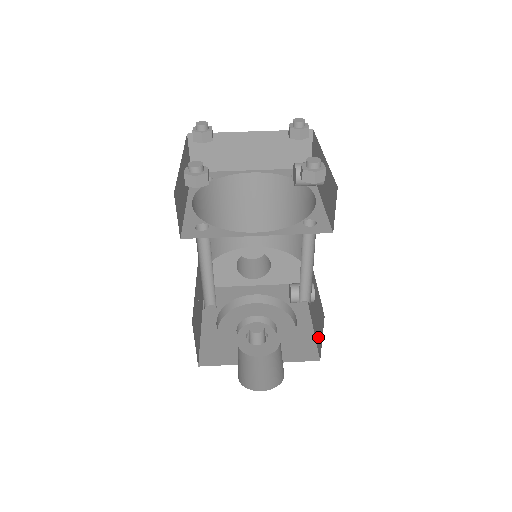
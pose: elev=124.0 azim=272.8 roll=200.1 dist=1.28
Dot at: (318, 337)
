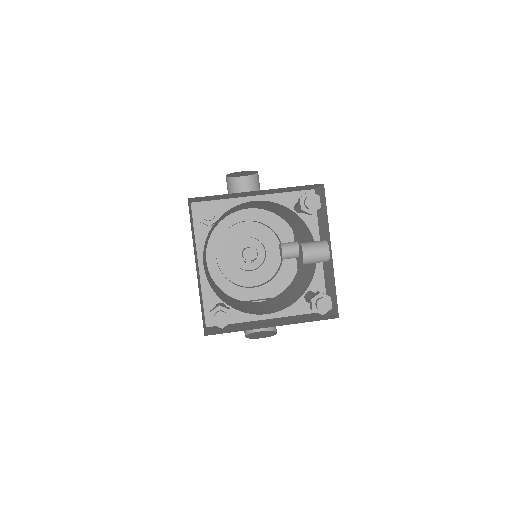
Dot at: occluded
